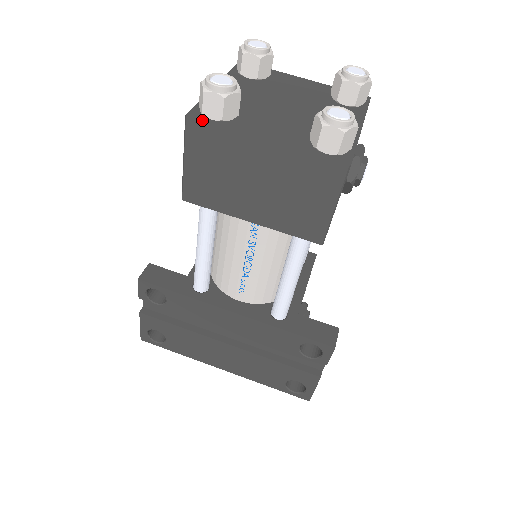
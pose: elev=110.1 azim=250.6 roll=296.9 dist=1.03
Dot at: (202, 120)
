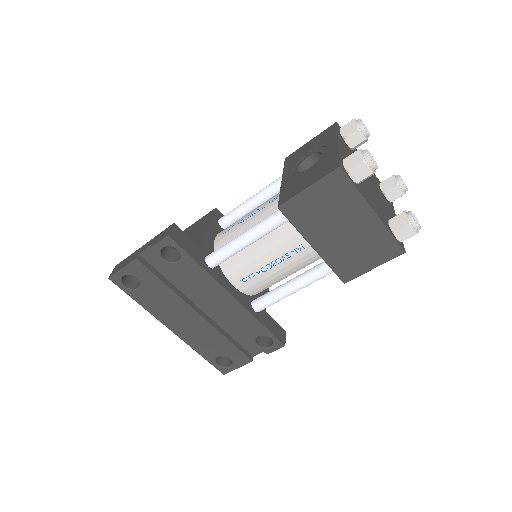
Dot at: (348, 176)
